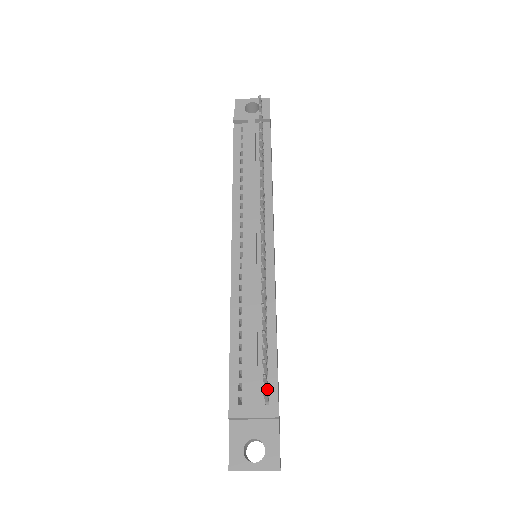
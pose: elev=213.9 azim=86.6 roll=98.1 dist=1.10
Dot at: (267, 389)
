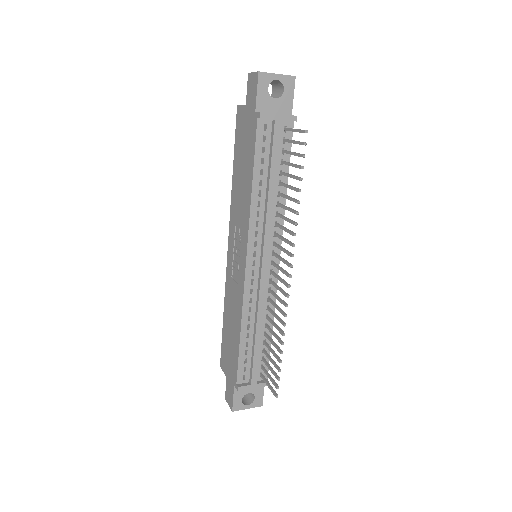
Dot at: (261, 367)
